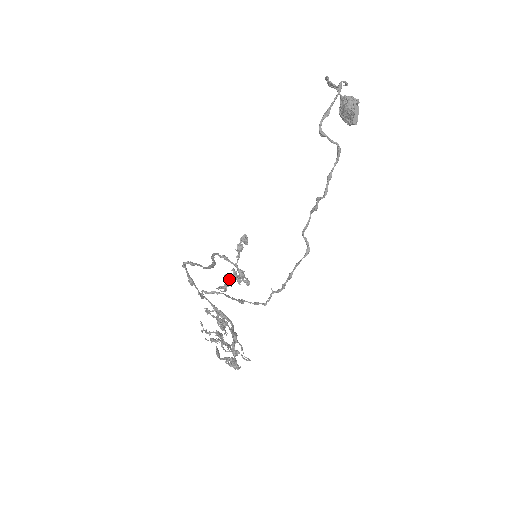
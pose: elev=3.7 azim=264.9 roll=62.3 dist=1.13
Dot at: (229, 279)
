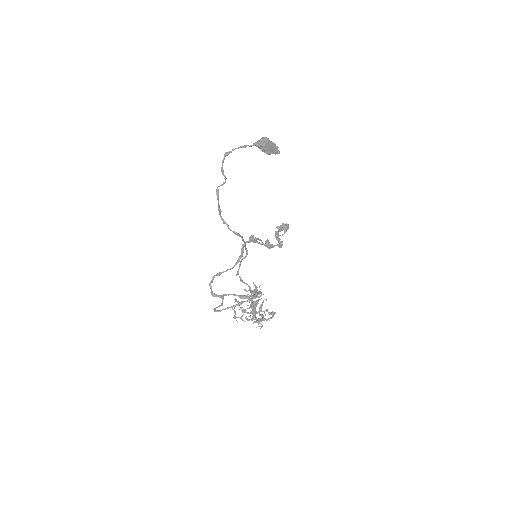
Dot at: (277, 233)
